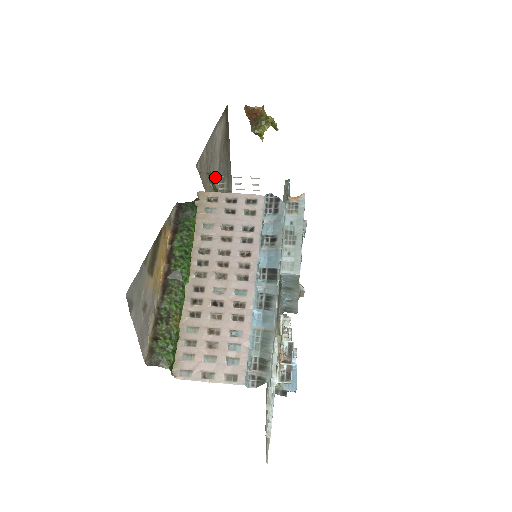
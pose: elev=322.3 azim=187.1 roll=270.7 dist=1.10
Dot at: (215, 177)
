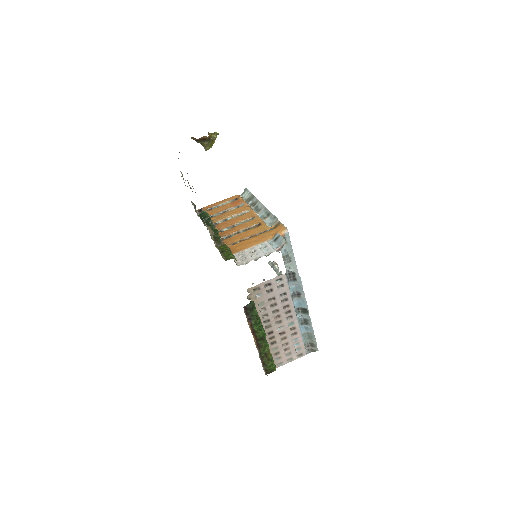
Dot at: occluded
